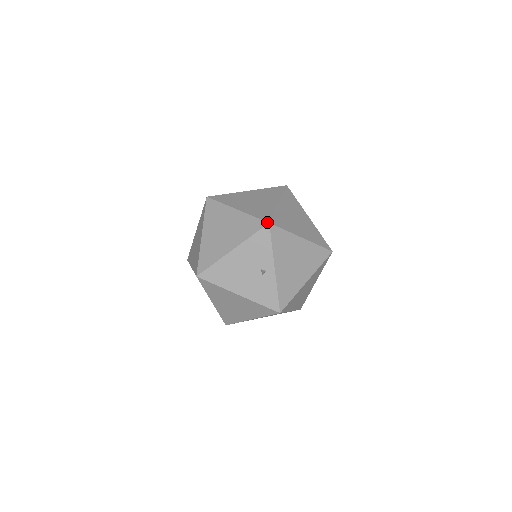
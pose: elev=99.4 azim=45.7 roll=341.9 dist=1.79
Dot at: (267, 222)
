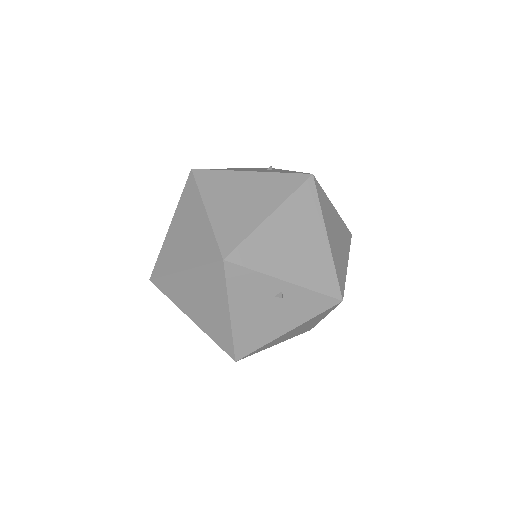
Dot at: (220, 261)
